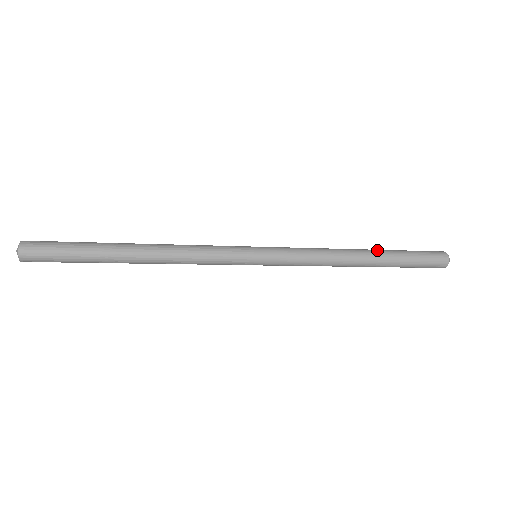
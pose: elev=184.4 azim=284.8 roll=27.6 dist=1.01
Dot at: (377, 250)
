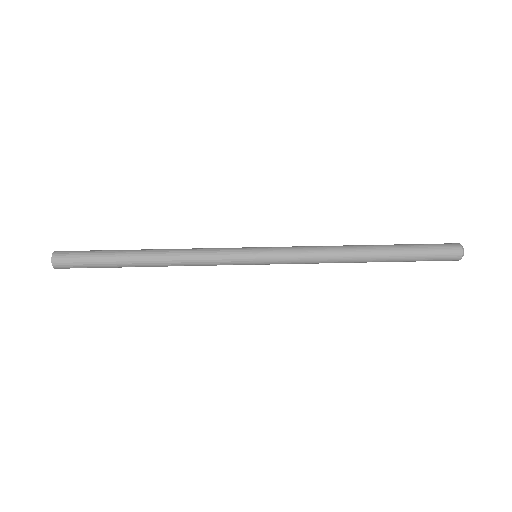
Dot at: (382, 250)
